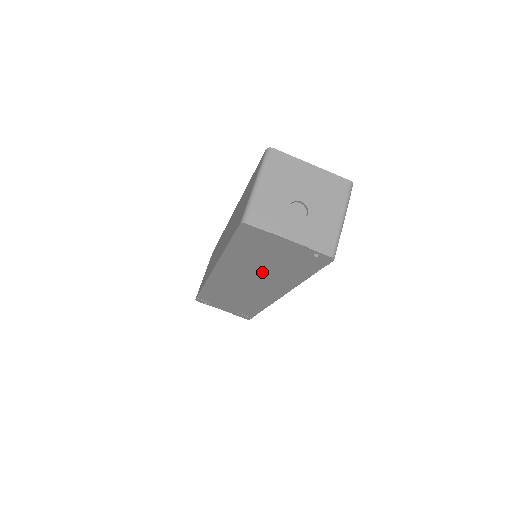
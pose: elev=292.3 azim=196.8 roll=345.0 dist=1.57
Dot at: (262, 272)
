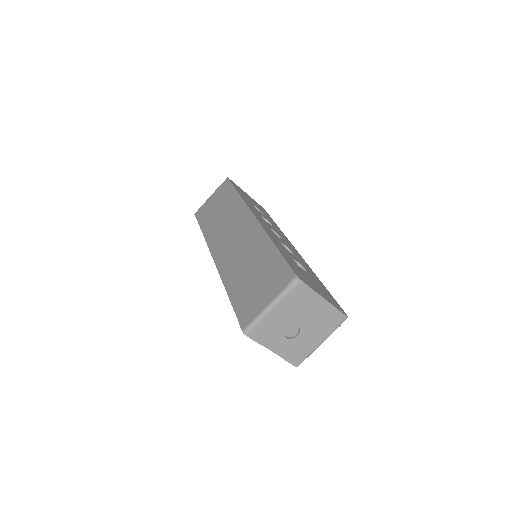
Dot at: occluded
